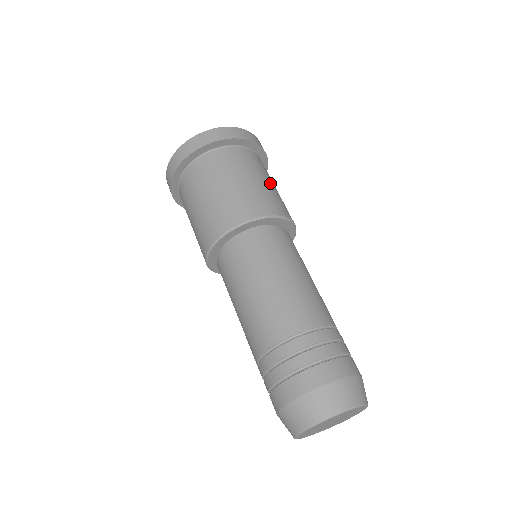
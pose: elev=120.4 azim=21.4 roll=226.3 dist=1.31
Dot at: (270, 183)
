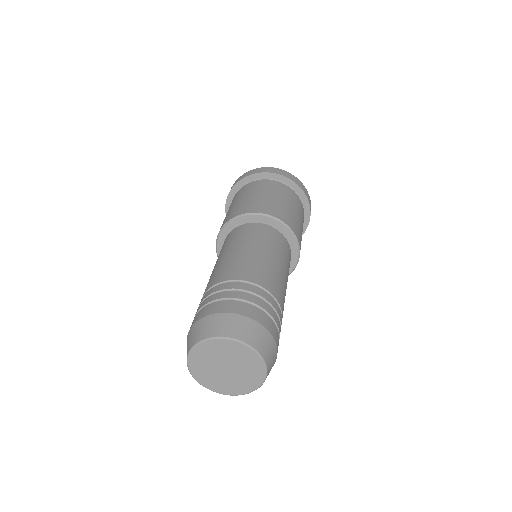
Dot at: (293, 209)
